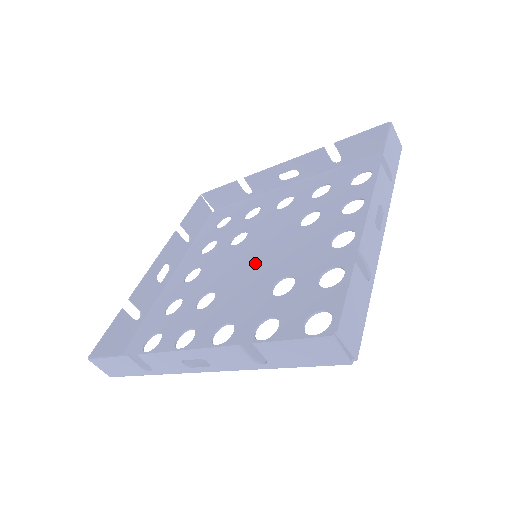
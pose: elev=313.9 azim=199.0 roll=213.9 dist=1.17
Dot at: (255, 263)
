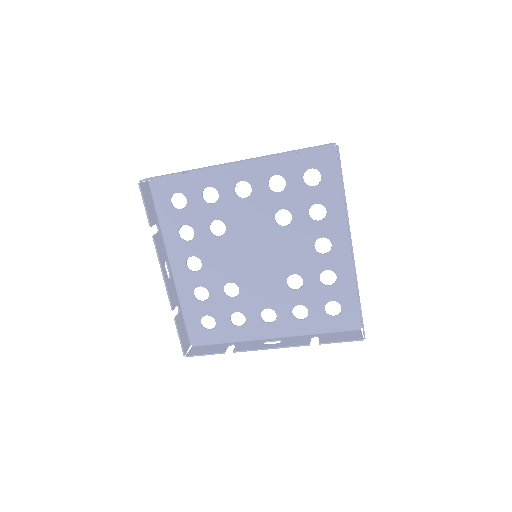
Dot at: (257, 260)
